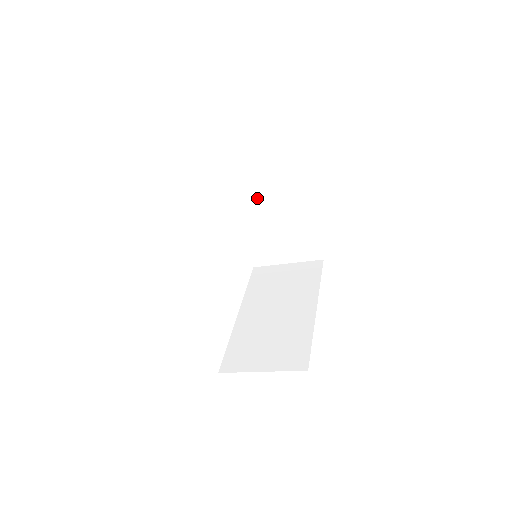
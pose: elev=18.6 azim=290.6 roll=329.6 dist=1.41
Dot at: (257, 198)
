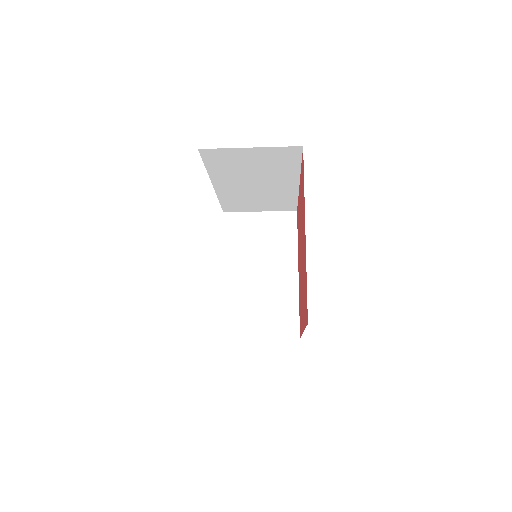
Dot at: (251, 257)
